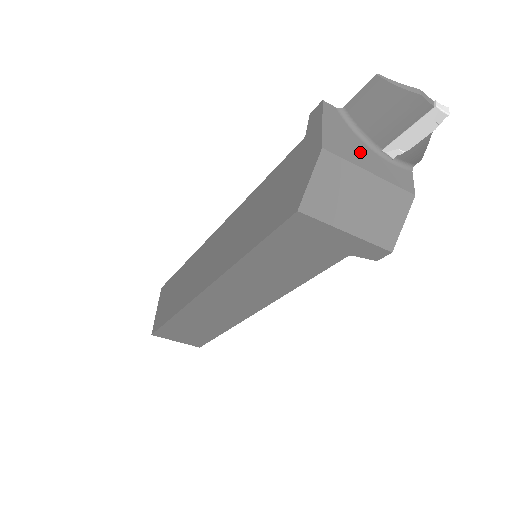
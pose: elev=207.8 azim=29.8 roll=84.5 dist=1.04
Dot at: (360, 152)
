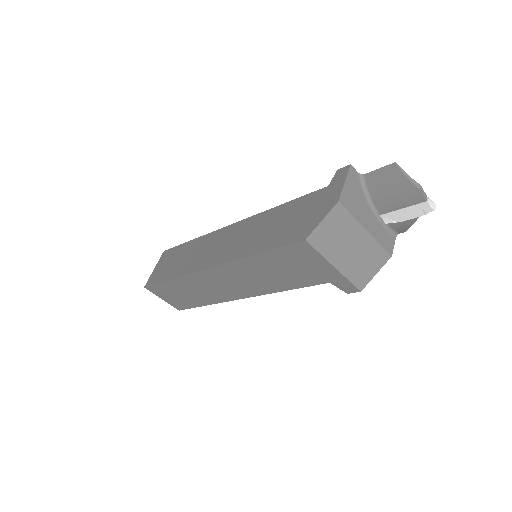
Dot at: (364, 212)
